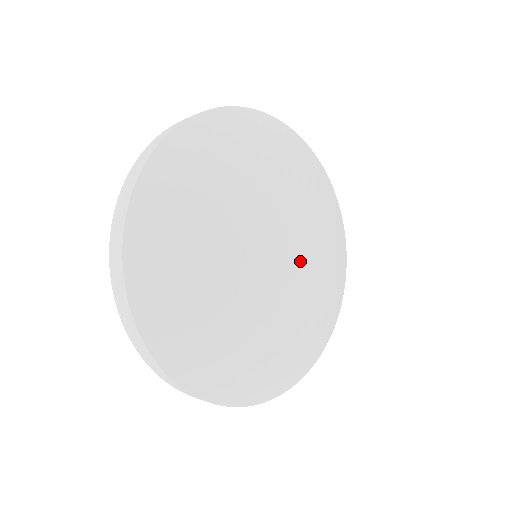
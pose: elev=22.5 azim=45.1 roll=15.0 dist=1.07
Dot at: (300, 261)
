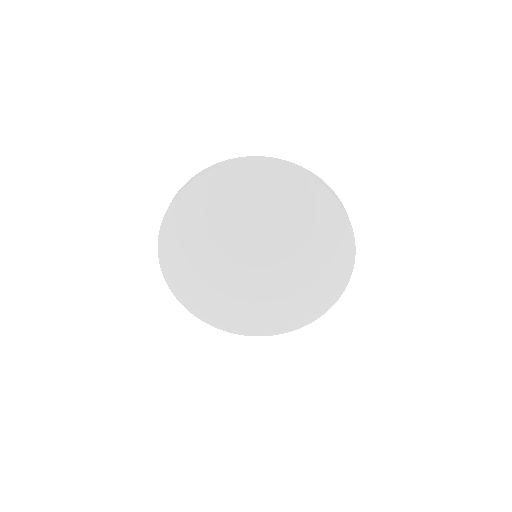
Dot at: (277, 265)
